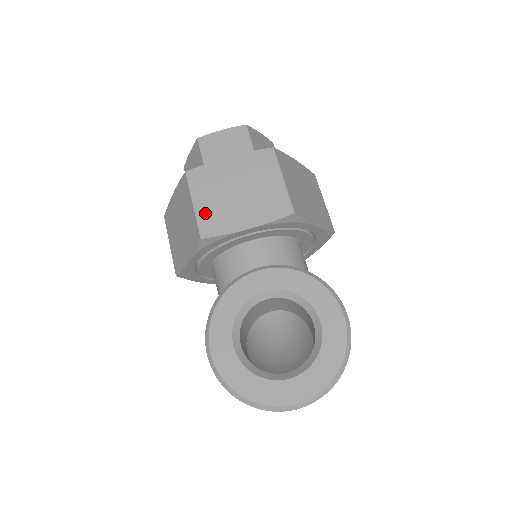
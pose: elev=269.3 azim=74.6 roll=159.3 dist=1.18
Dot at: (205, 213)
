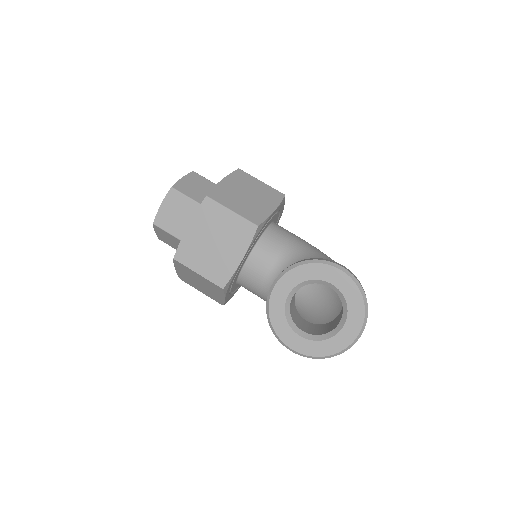
Dot at: (210, 273)
